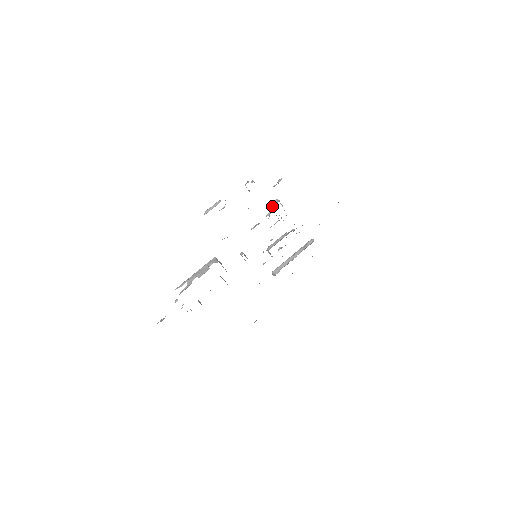
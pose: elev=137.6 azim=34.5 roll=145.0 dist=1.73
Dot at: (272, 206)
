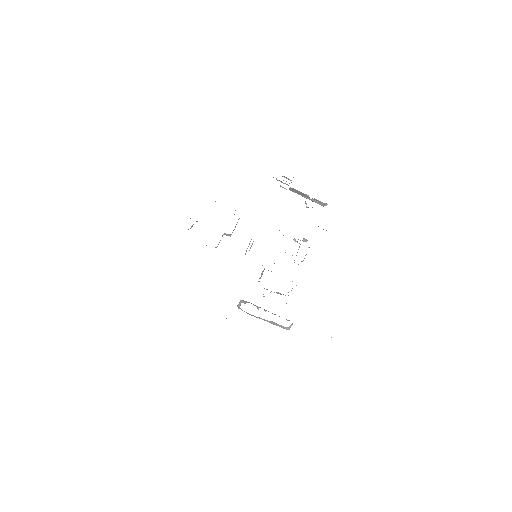
Dot at: (303, 240)
